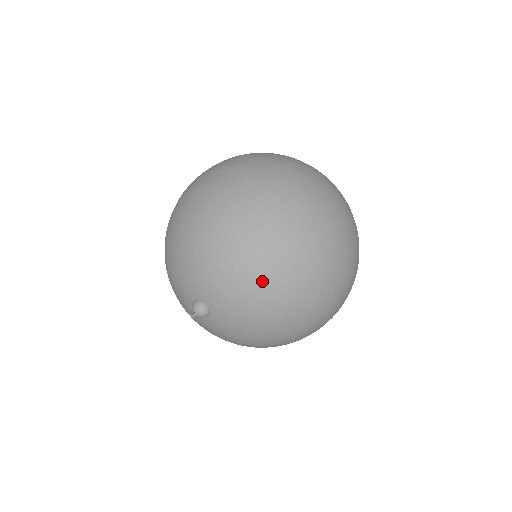
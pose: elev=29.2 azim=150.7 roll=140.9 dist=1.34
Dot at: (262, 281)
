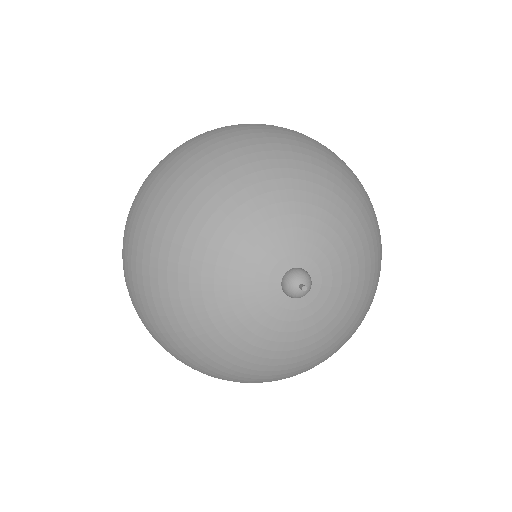
Dot at: (257, 177)
